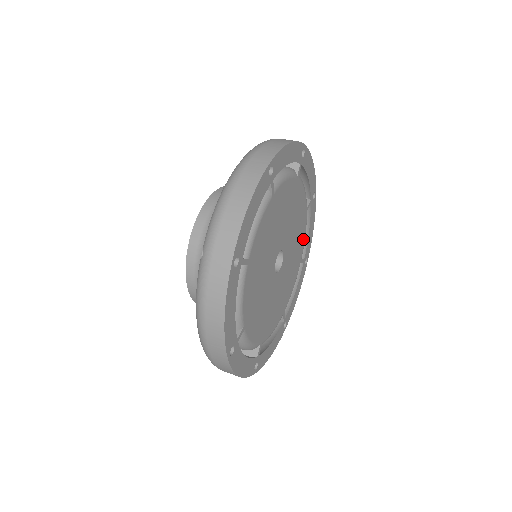
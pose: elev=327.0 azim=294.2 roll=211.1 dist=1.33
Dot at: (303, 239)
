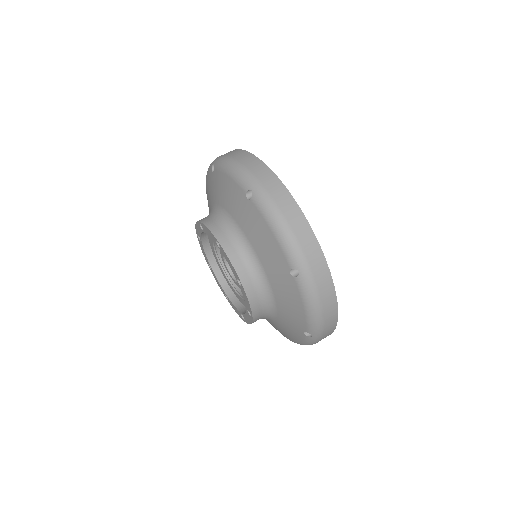
Dot at: occluded
